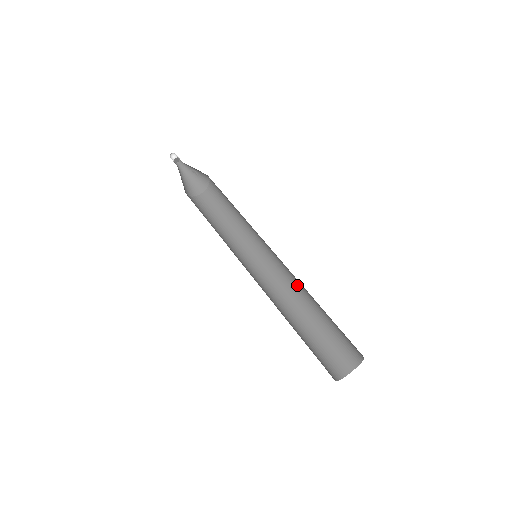
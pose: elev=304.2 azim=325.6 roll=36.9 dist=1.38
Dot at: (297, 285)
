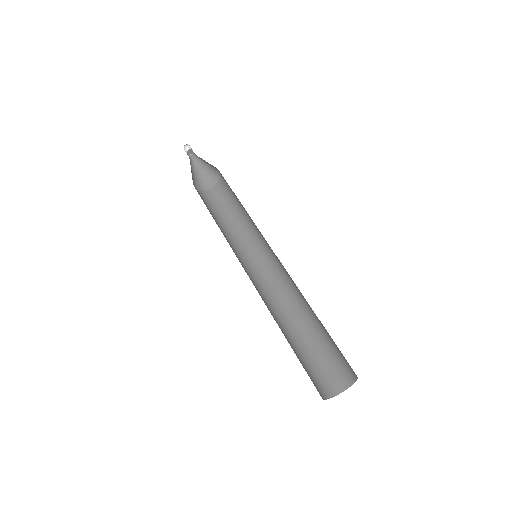
Dot at: (293, 295)
